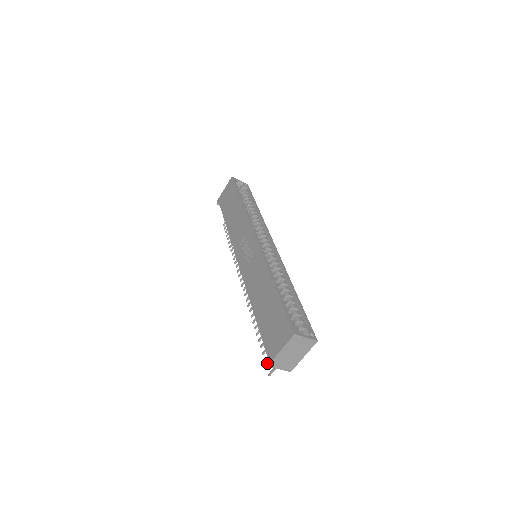
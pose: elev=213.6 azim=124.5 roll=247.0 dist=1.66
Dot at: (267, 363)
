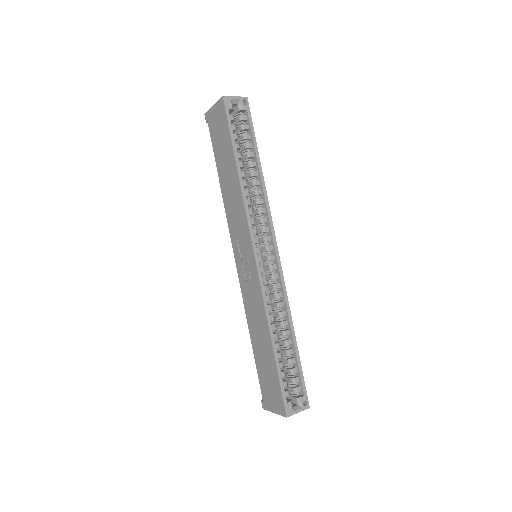
Dot at: (262, 407)
